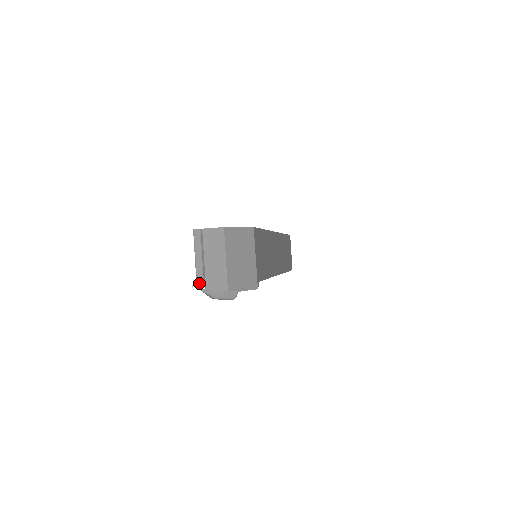
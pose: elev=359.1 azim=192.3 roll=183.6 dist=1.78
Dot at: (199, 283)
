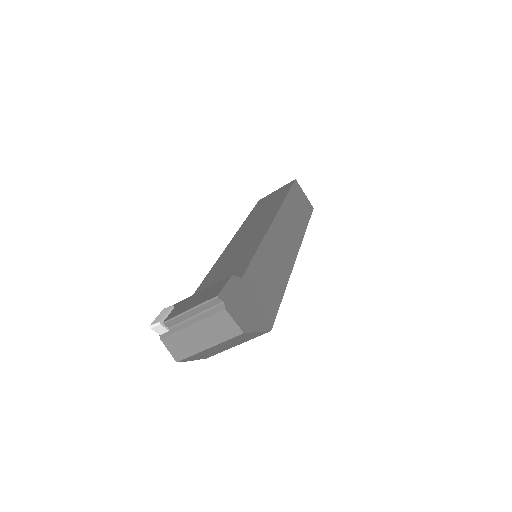
Dot at: (161, 329)
